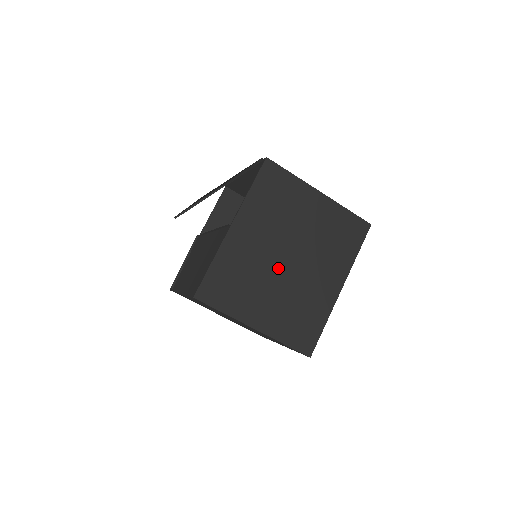
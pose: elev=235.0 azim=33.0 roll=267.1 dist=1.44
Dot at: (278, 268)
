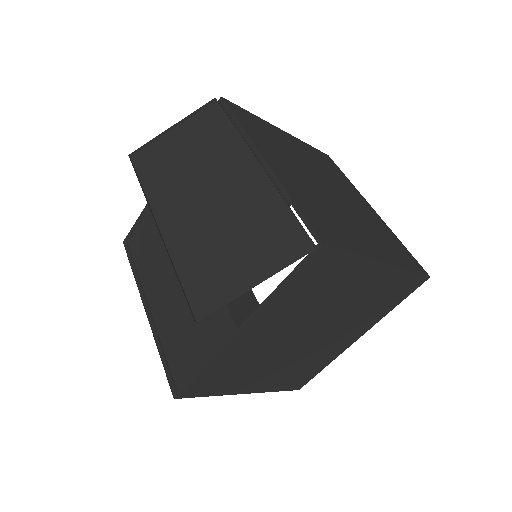
Dot at: (291, 346)
